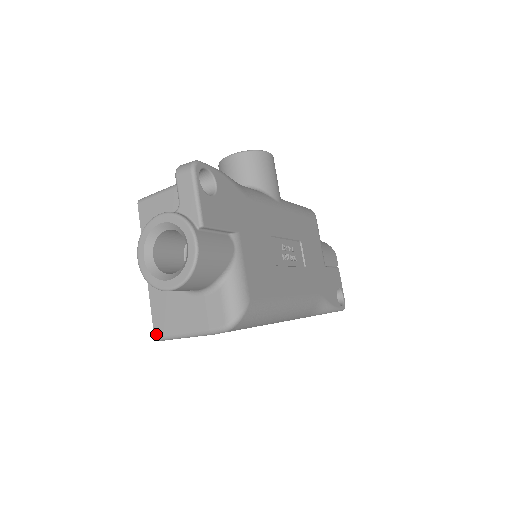
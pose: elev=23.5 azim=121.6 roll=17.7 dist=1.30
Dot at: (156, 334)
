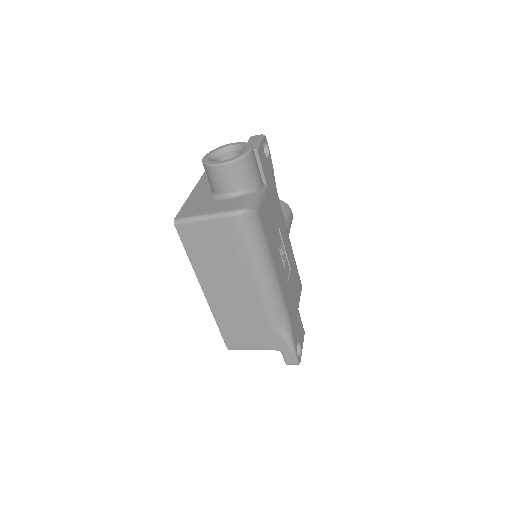
Dot at: (177, 218)
